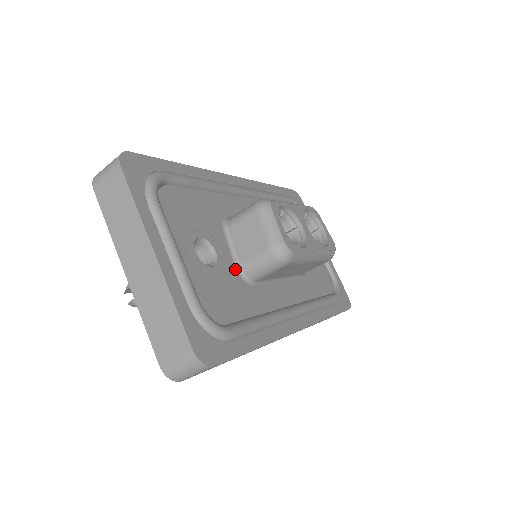
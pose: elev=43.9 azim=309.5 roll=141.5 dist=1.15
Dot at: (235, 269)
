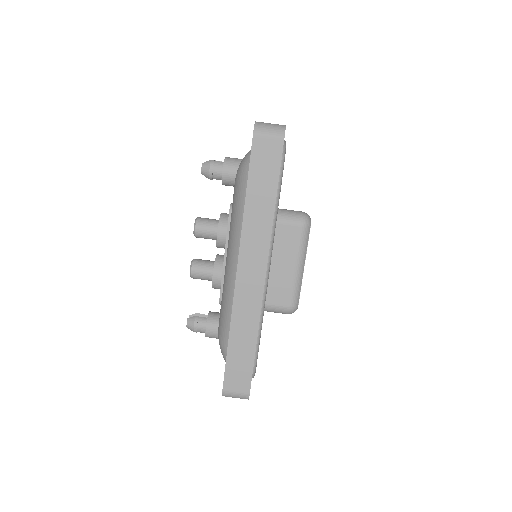
Dot at: occluded
